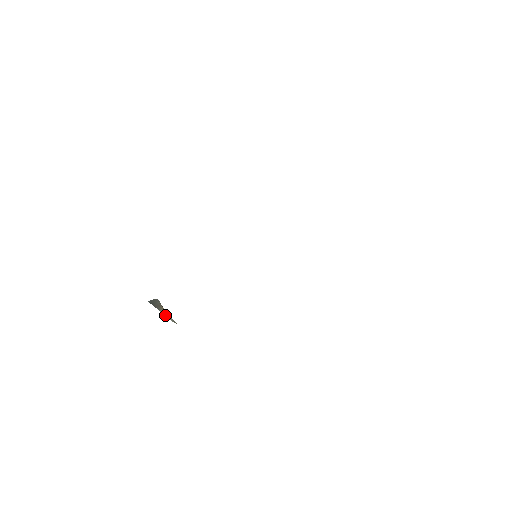
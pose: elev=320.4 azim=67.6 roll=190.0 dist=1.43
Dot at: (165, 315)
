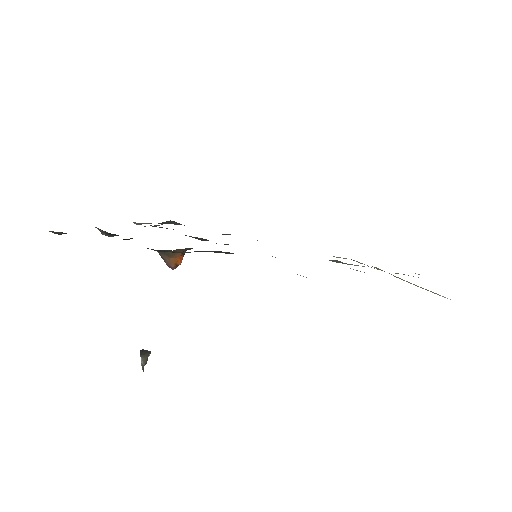
Dot at: (141, 361)
